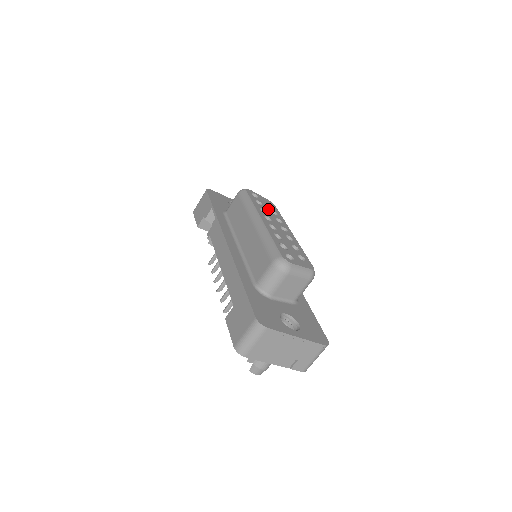
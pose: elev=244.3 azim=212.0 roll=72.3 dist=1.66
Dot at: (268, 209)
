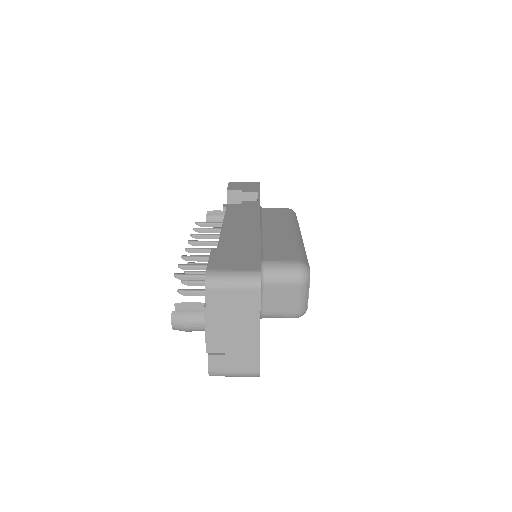
Dot at: occluded
